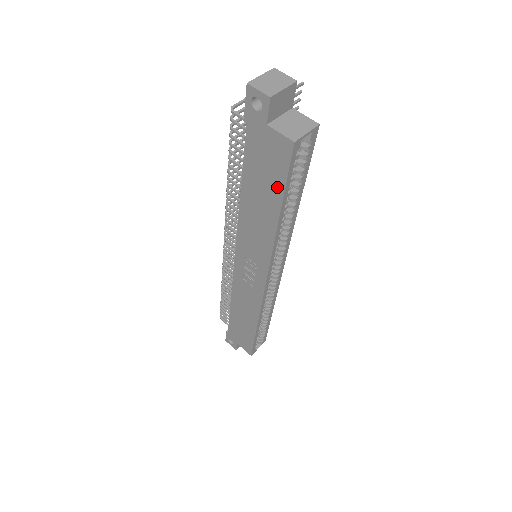
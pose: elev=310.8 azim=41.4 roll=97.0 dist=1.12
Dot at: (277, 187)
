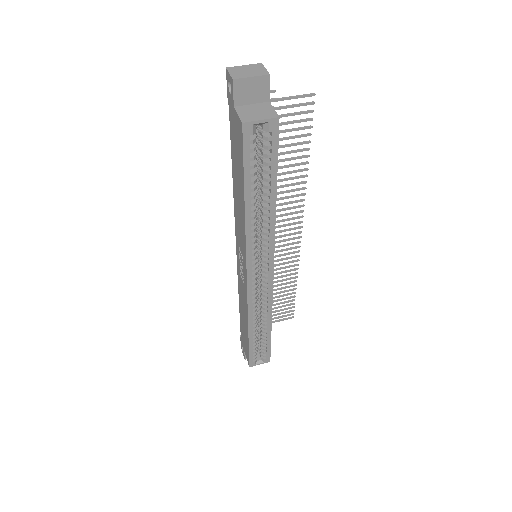
Dot at: (241, 171)
